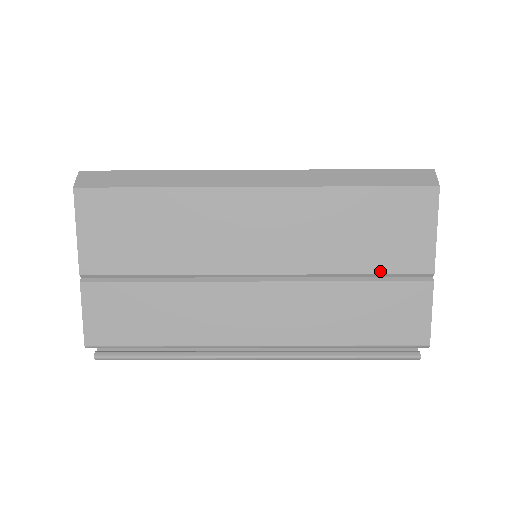
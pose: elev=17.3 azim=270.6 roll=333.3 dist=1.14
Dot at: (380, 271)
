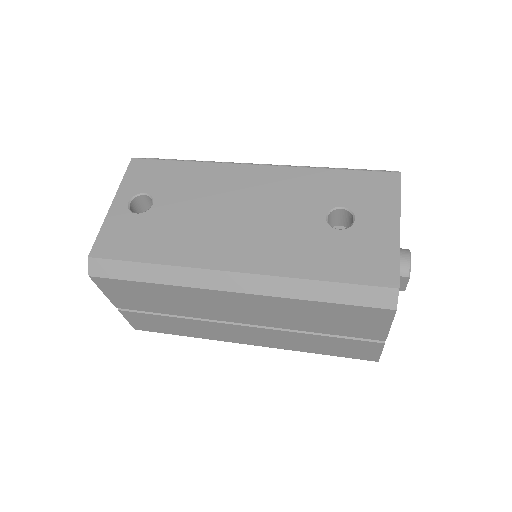
Dot at: (340, 335)
